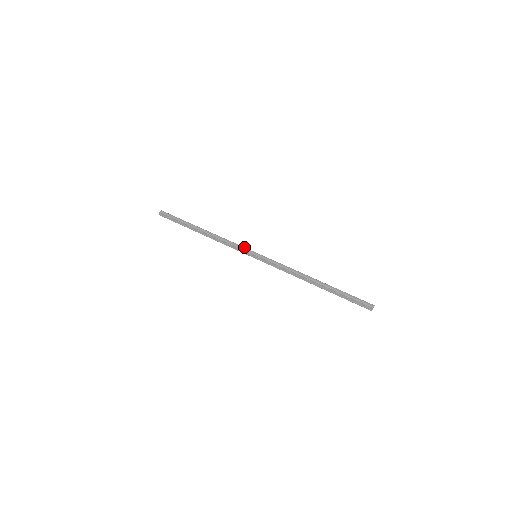
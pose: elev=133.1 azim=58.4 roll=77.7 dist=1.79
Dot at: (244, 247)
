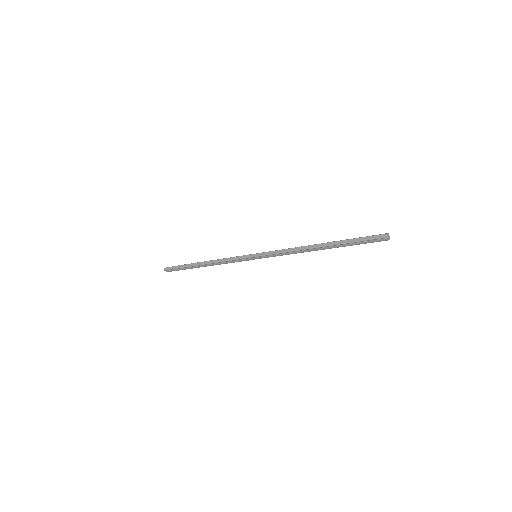
Dot at: occluded
